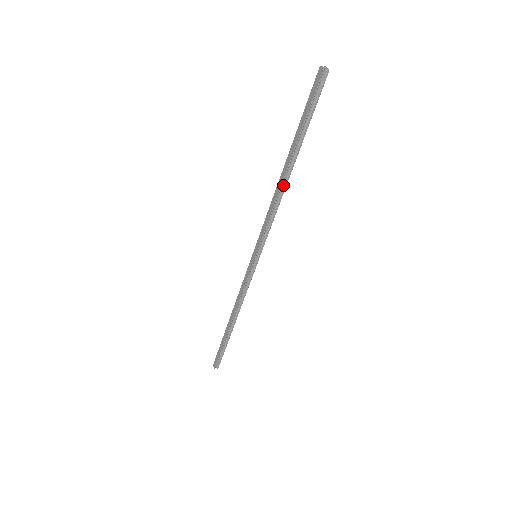
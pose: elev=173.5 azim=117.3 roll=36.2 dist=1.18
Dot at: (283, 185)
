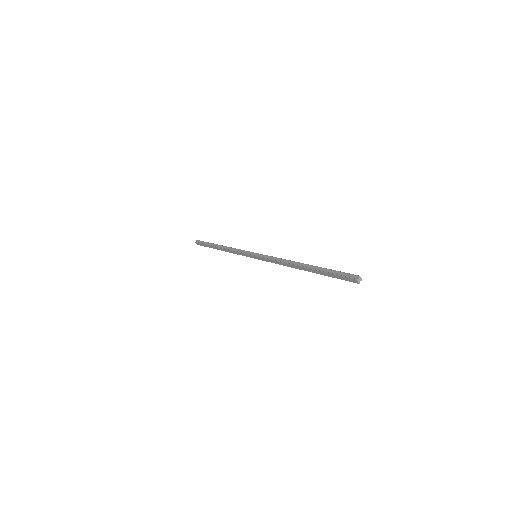
Dot at: occluded
